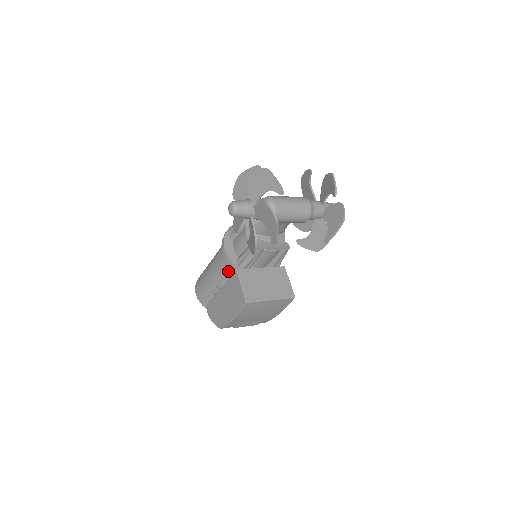
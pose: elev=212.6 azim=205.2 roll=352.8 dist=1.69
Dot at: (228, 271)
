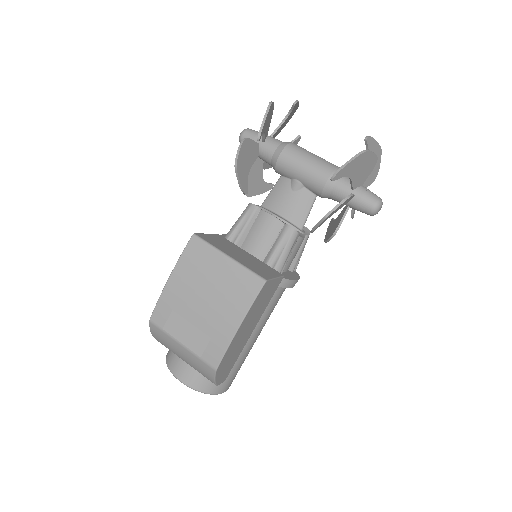
Dot at: occluded
